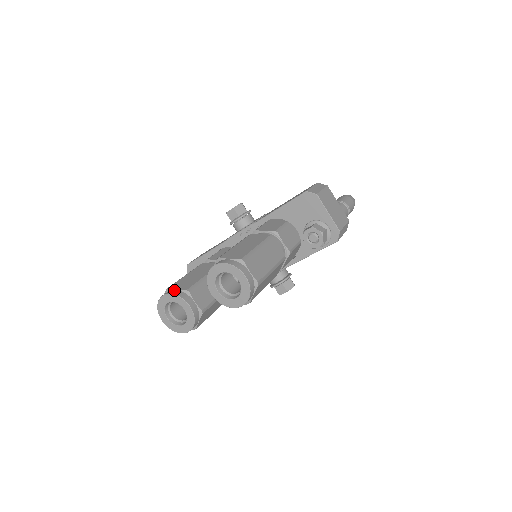
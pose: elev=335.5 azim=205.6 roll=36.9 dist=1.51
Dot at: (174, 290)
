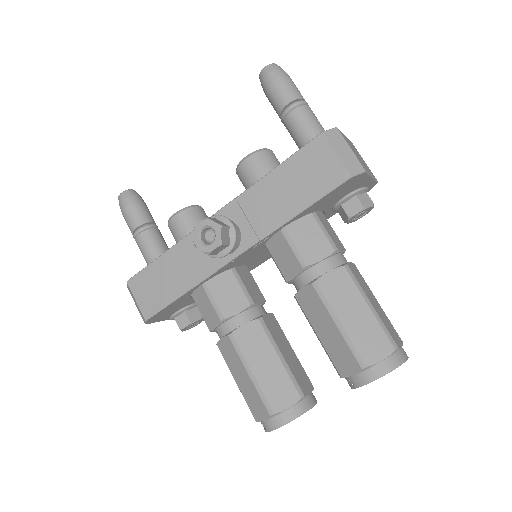
Dot at: (287, 412)
